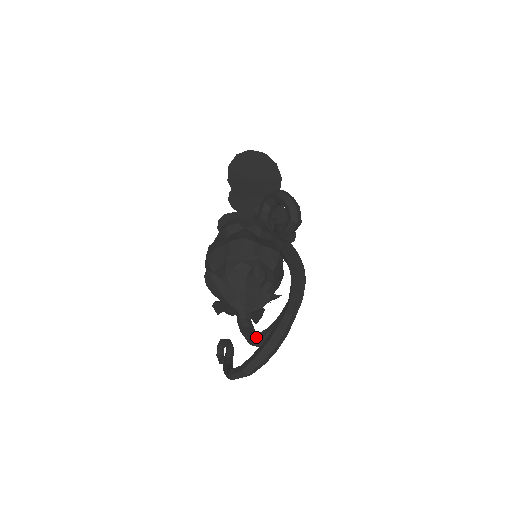
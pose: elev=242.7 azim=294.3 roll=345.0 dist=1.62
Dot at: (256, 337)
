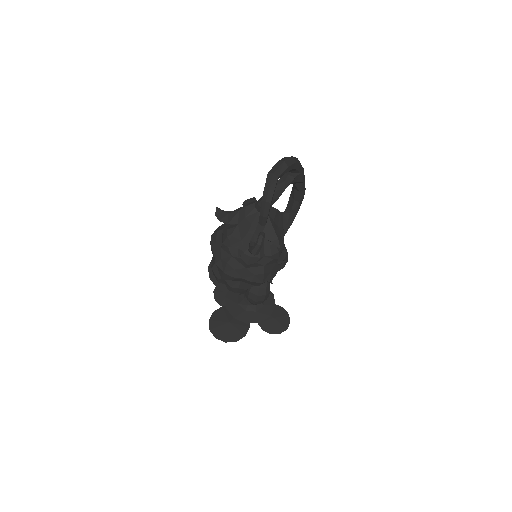
Dot at: (279, 179)
